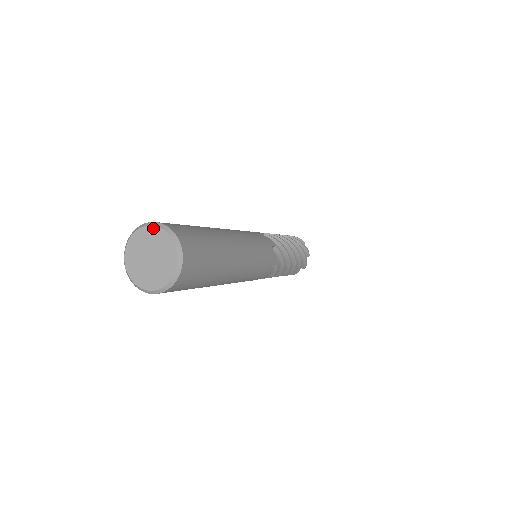
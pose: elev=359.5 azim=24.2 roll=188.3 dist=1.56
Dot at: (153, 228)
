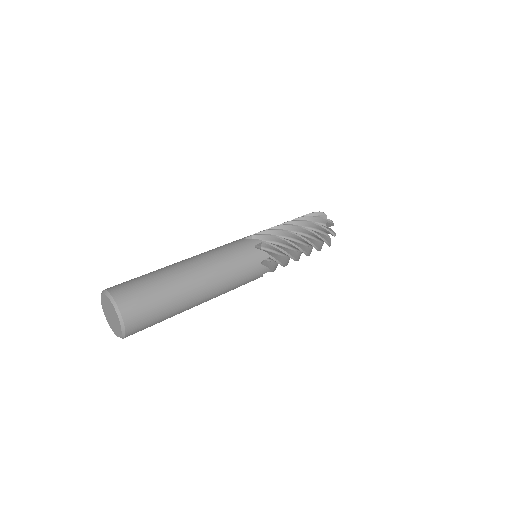
Dot at: (116, 315)
